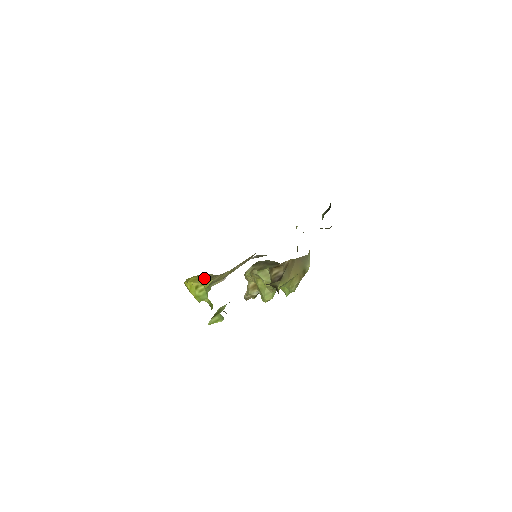
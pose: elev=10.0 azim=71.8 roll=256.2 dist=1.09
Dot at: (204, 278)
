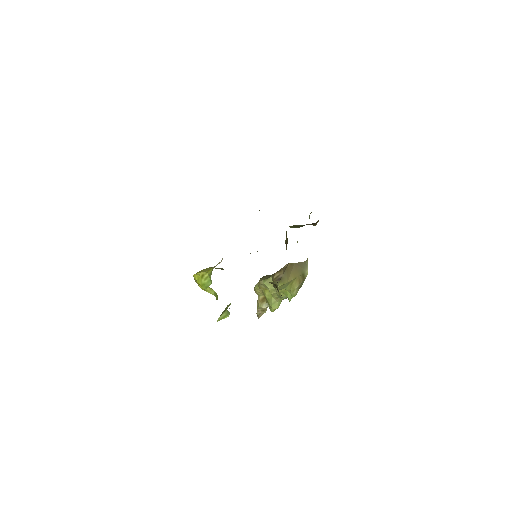
Dot at: (209, 269)
